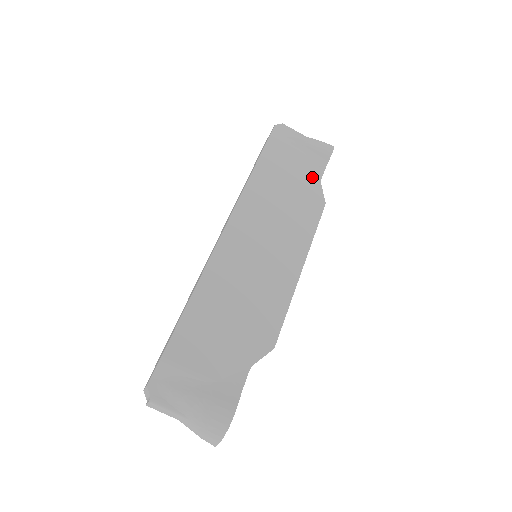
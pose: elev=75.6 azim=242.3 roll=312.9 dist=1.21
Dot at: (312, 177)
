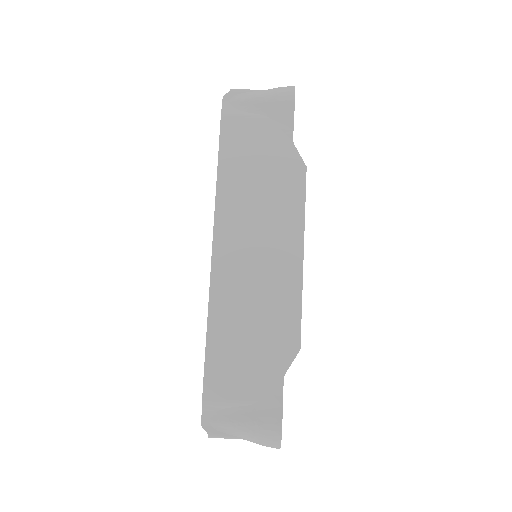
Dot at: (282, 142)
